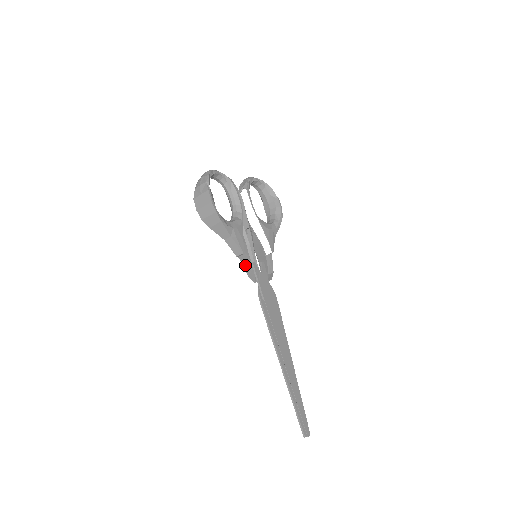
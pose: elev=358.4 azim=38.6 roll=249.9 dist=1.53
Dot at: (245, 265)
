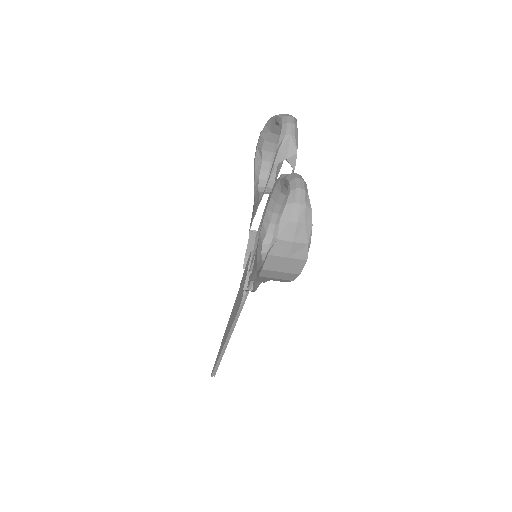
Dot at: occluded
